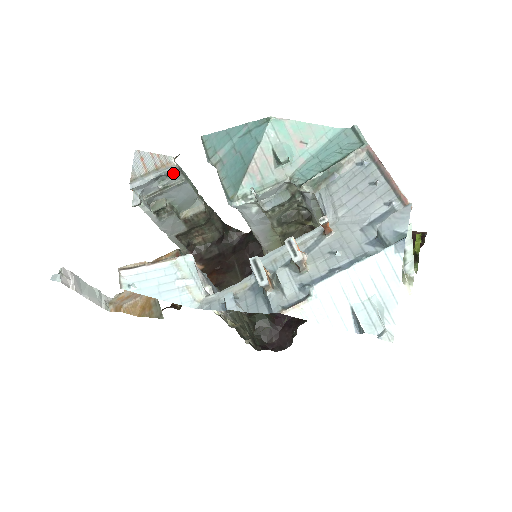
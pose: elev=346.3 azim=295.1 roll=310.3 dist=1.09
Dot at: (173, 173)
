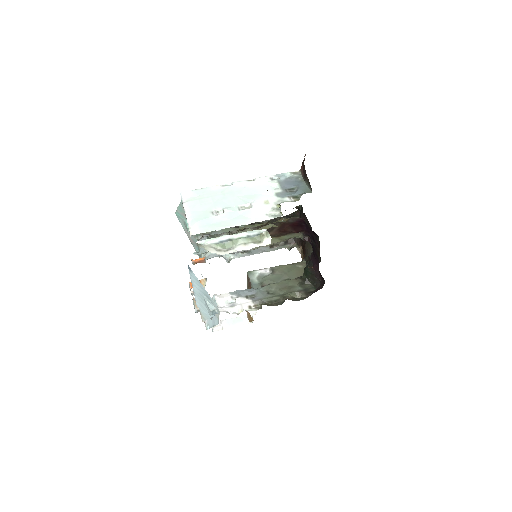
Dot at: occluded
